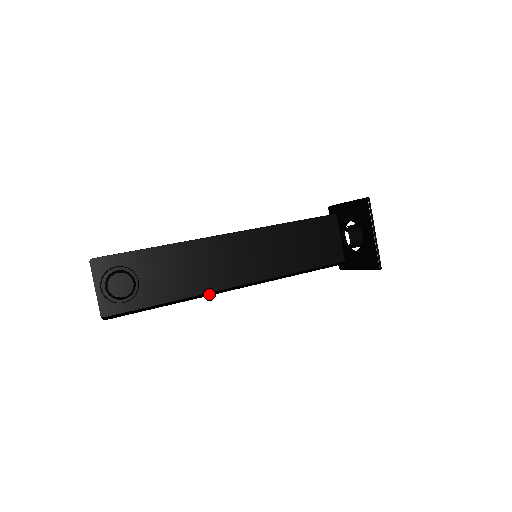
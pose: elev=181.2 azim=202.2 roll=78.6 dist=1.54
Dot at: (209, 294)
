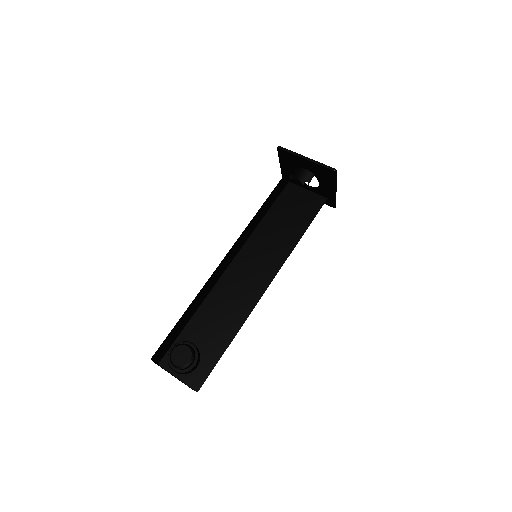
Dot at: occluded
